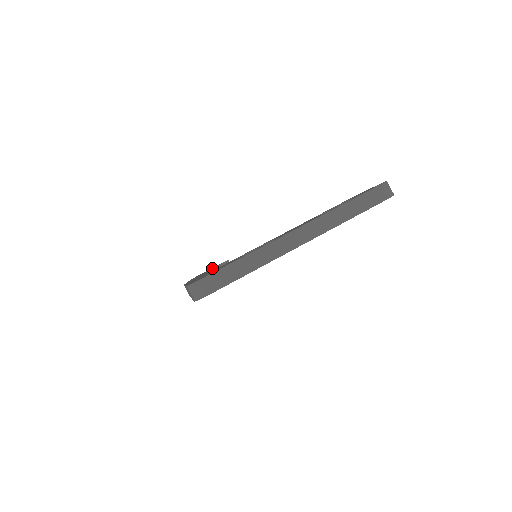
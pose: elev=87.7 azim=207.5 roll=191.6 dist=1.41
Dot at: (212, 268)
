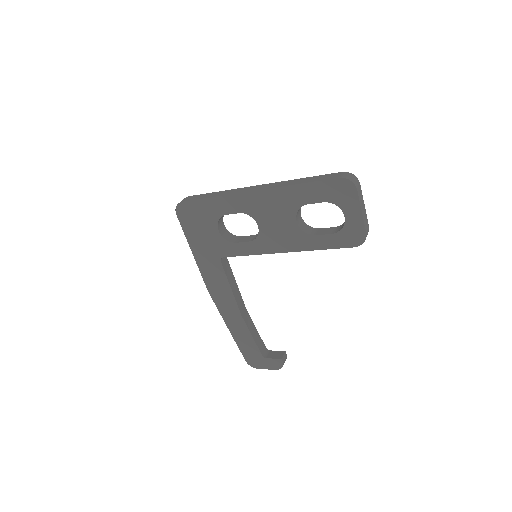
Dot at: (268, 350)
